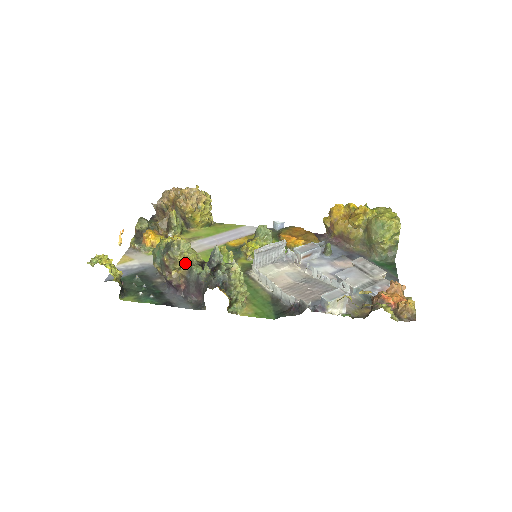
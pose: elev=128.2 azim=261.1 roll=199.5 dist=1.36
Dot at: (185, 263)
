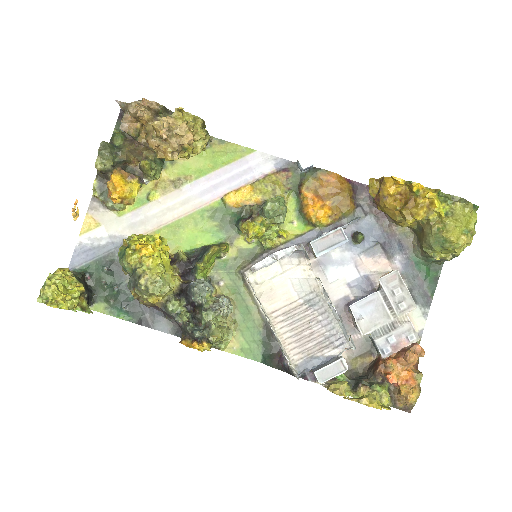
Dot at: (158, 300)
